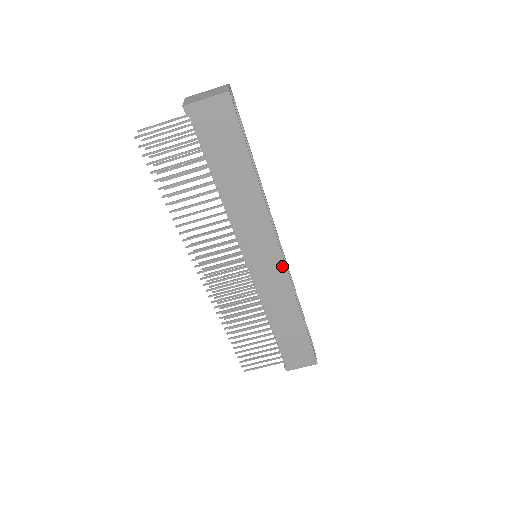
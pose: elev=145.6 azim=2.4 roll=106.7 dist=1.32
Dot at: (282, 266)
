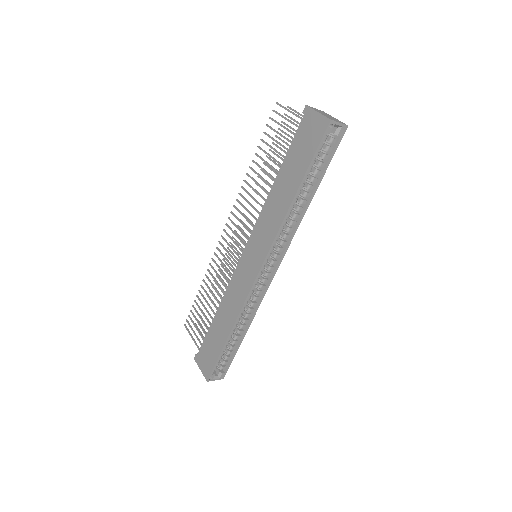
Dot at: (254, 277)
